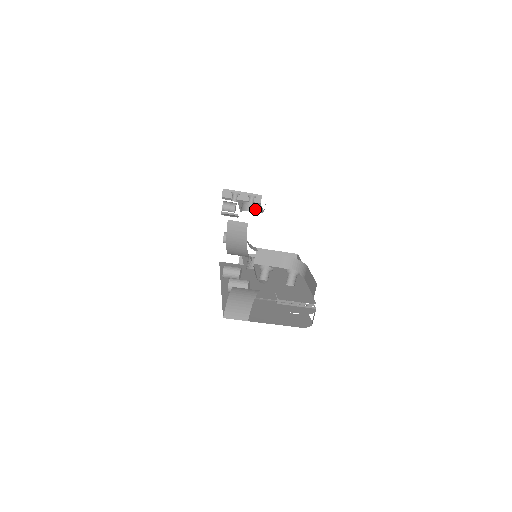
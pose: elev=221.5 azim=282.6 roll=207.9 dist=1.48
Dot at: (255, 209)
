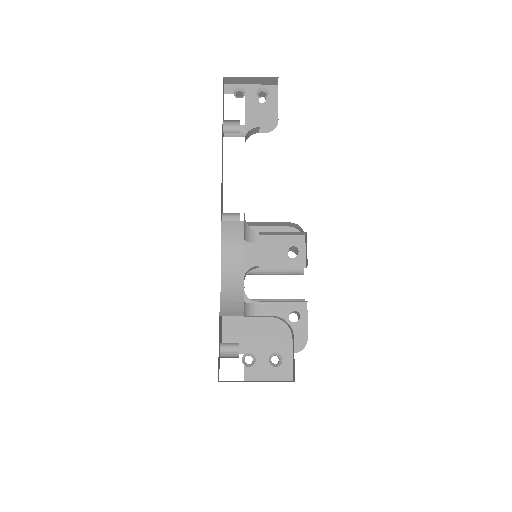
Dot at: (266, 118)
